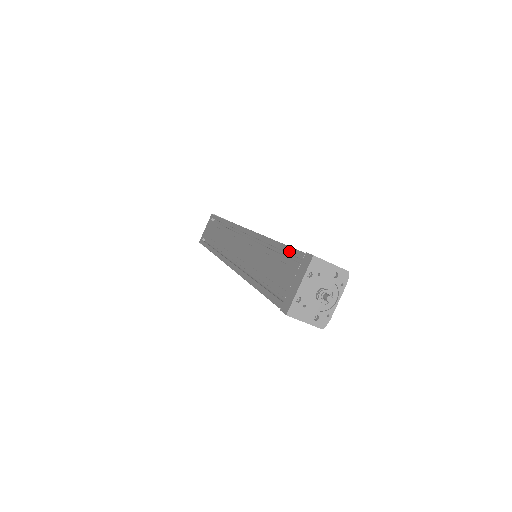
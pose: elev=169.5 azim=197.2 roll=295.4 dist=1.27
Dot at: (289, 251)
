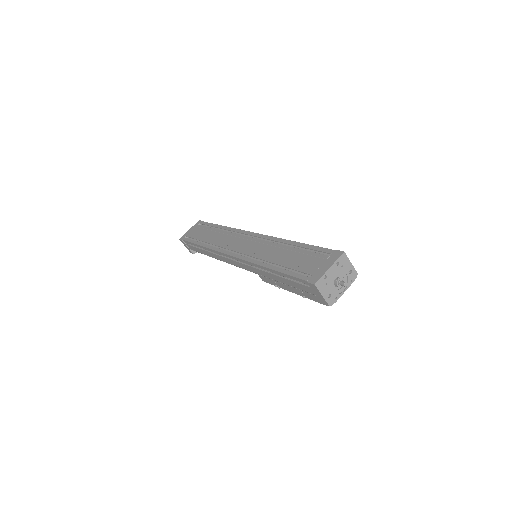
Dot at: (316, 248)
